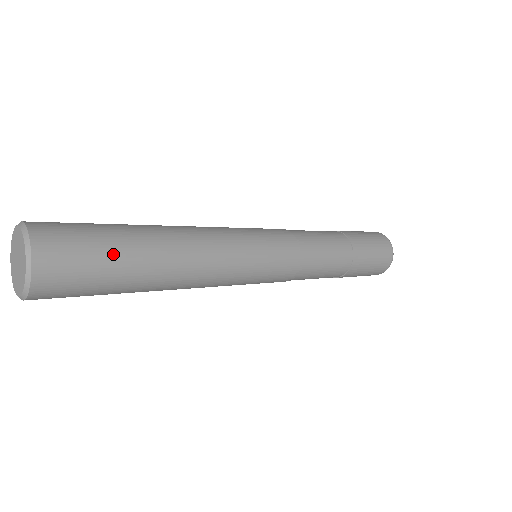
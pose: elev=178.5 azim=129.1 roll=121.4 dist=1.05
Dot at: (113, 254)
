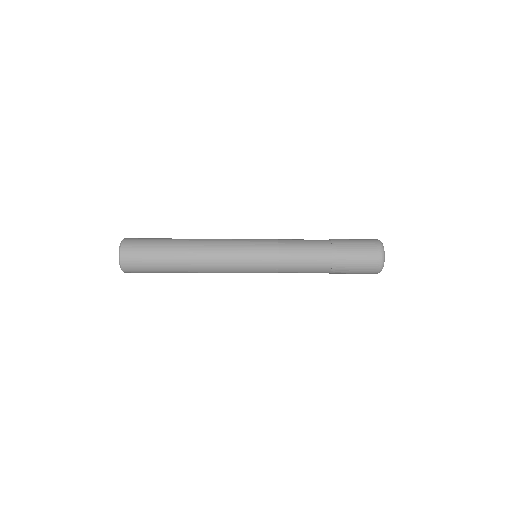
Dot at: (155, 251)
